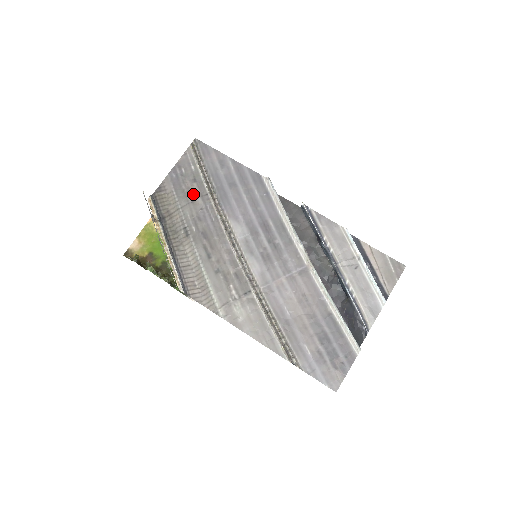
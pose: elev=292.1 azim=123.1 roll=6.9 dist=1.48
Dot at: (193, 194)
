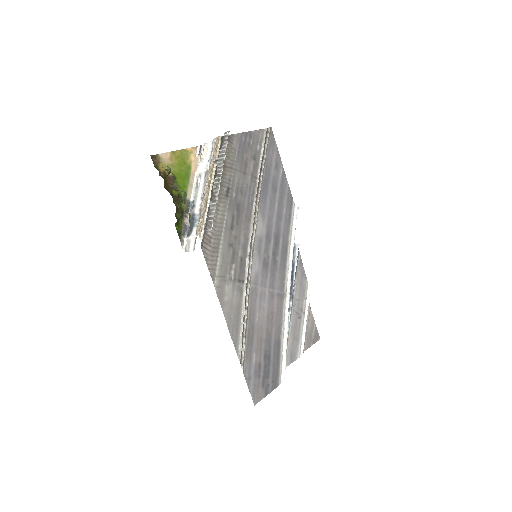
Dot at: (248, 167)
